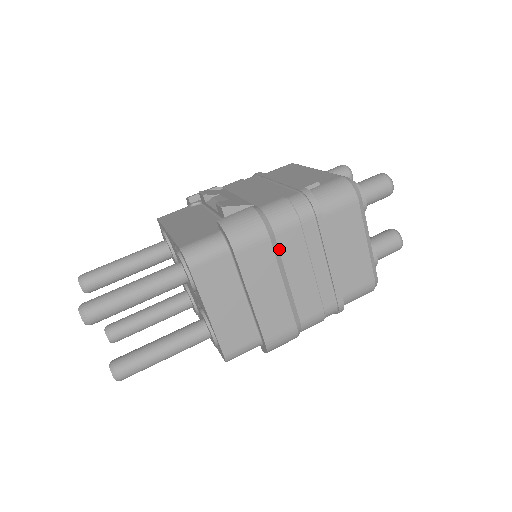
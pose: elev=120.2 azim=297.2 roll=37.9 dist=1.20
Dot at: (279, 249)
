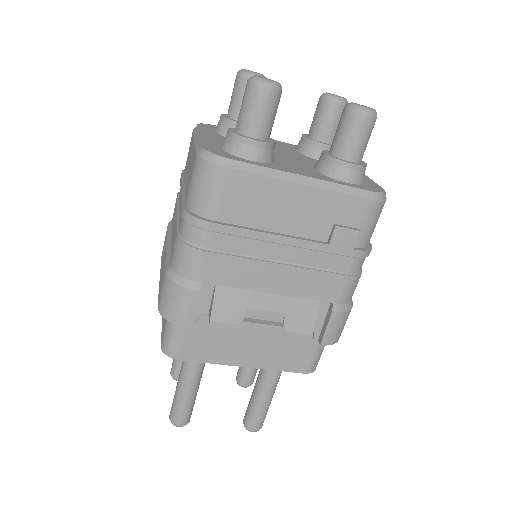
Dot at: occluded
